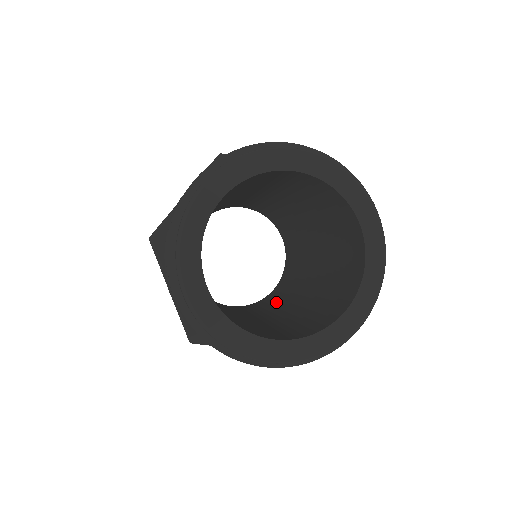
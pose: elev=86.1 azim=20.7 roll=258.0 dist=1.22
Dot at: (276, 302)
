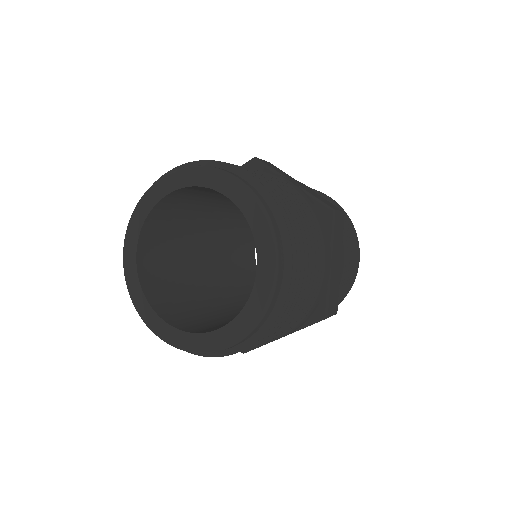
Dot at: occluded
